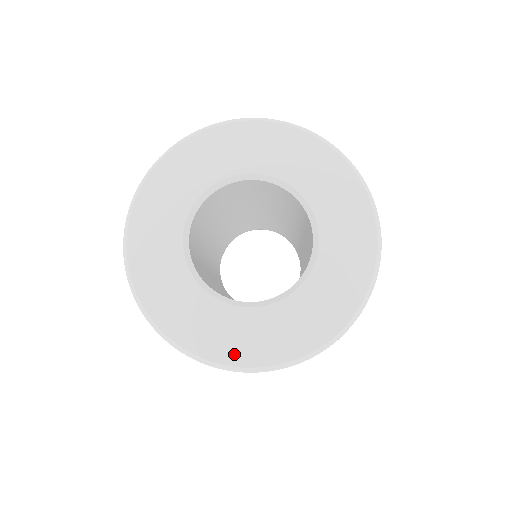
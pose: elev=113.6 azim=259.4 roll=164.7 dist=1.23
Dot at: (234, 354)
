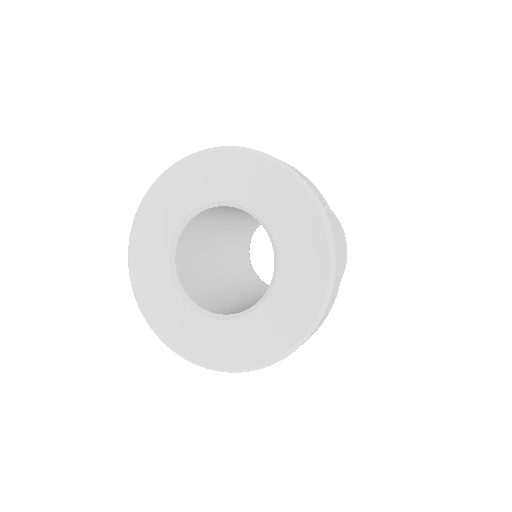
Dot at: (271, 349)
